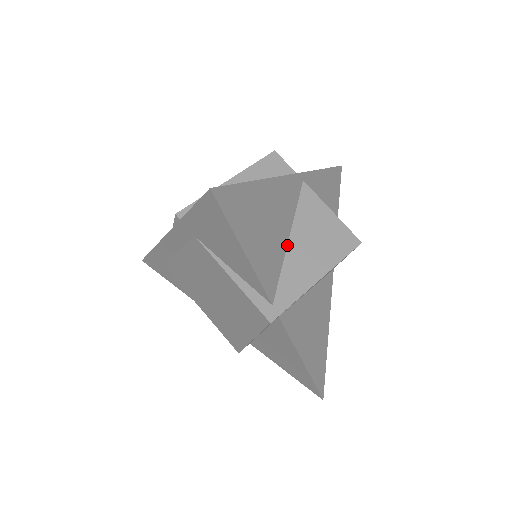
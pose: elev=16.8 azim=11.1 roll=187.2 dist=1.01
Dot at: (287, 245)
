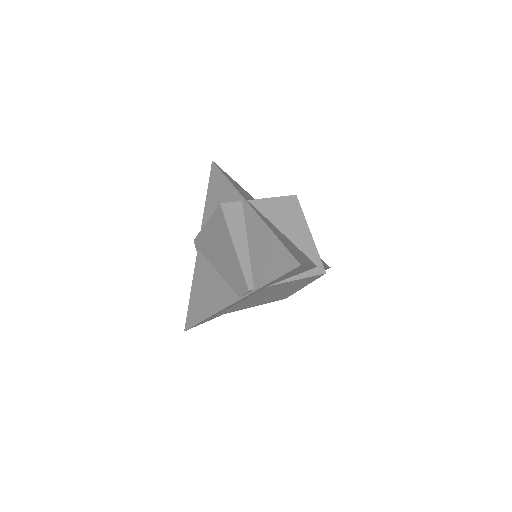
Dot at: (286, 237)
